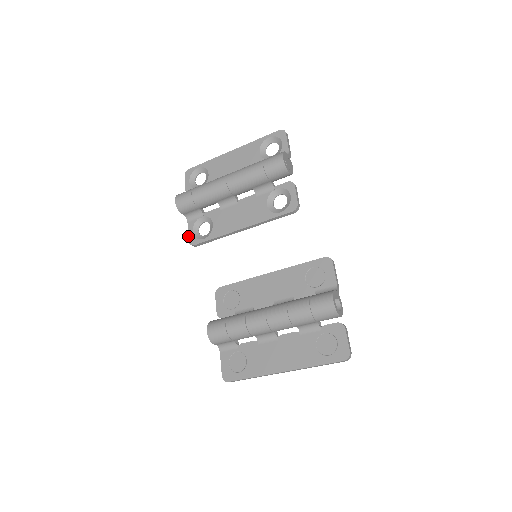
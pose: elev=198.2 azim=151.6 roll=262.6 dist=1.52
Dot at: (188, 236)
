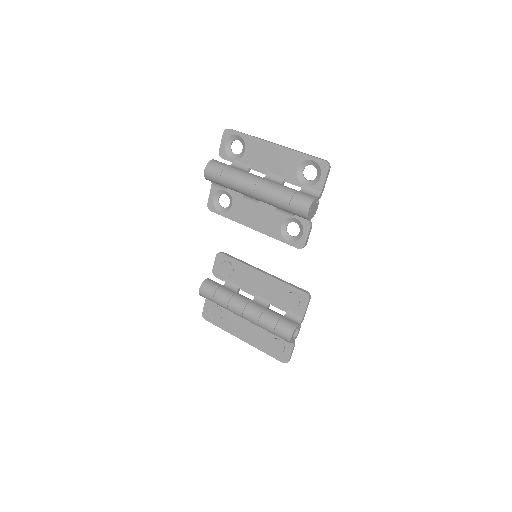
Dot at: (208, 199)
